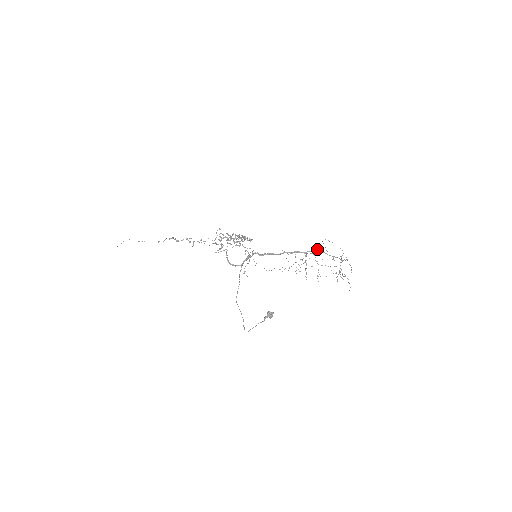
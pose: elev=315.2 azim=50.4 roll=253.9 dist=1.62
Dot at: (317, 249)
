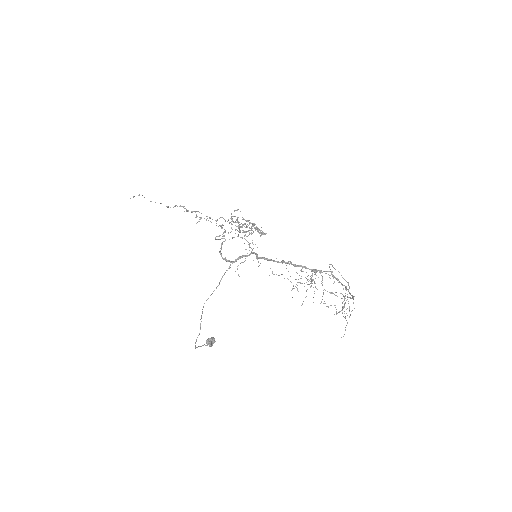
Dot at: occluded
